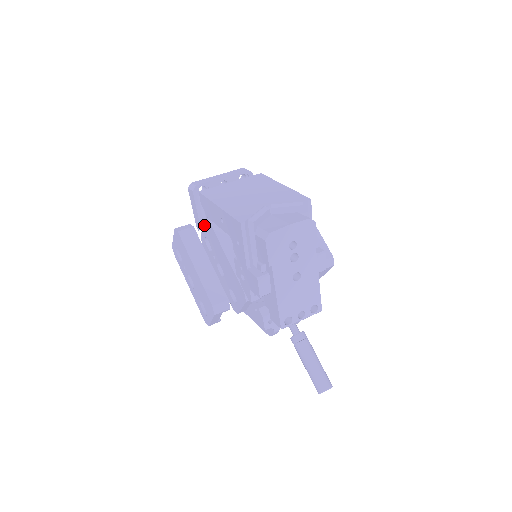
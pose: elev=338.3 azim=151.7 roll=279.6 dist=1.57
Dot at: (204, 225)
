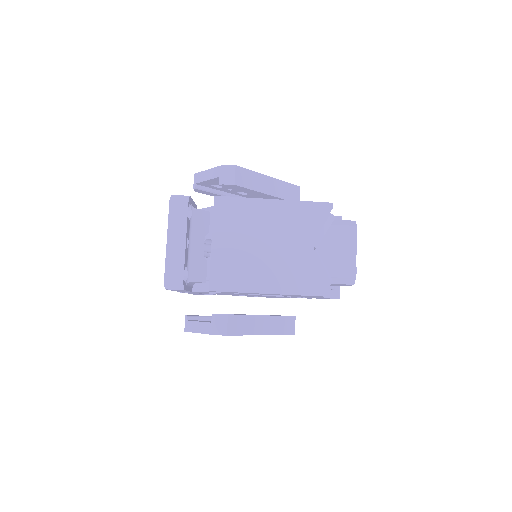
Dot at: occluded
